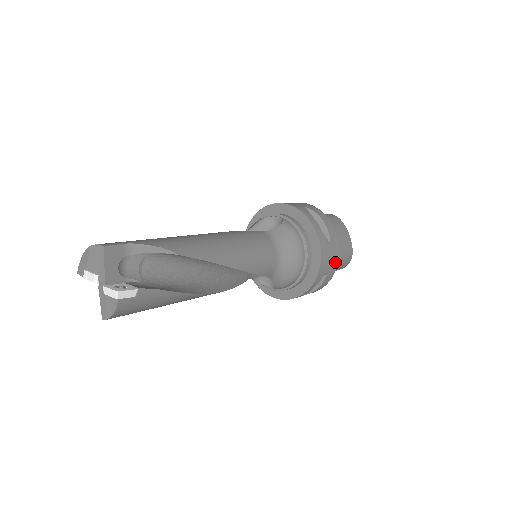
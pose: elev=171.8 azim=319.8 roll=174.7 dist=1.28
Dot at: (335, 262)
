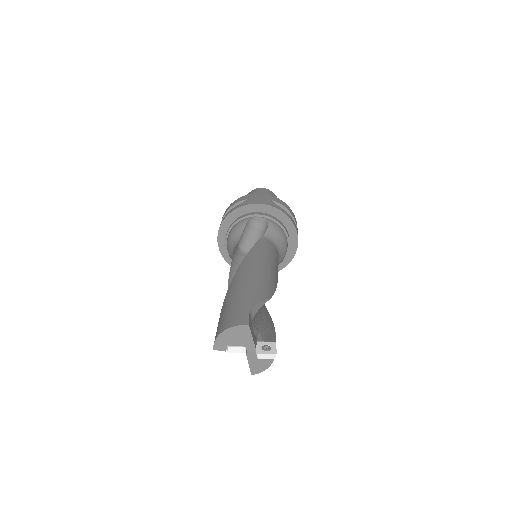
Dot at: occluded
